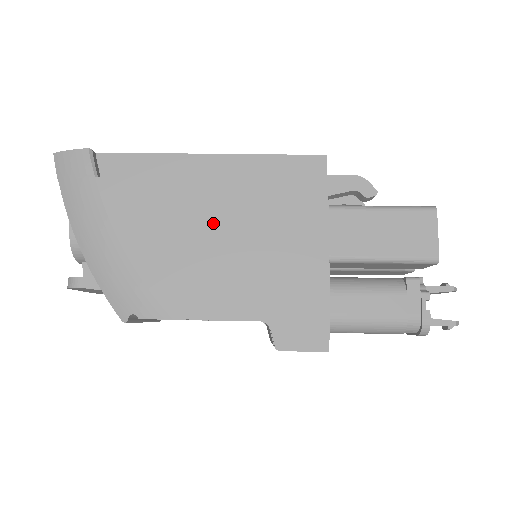
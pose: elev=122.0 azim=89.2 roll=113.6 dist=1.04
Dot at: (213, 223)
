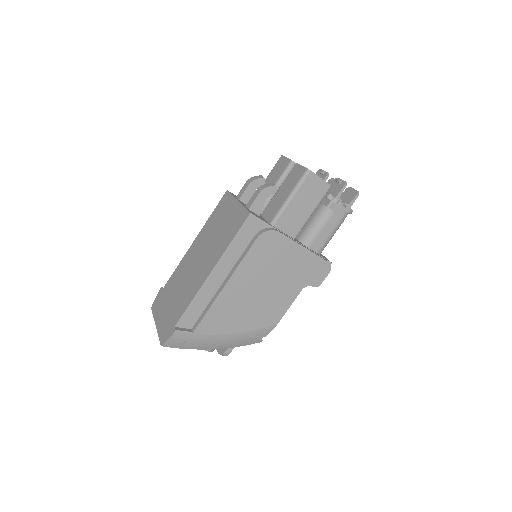
Dot at: (250, 289)
